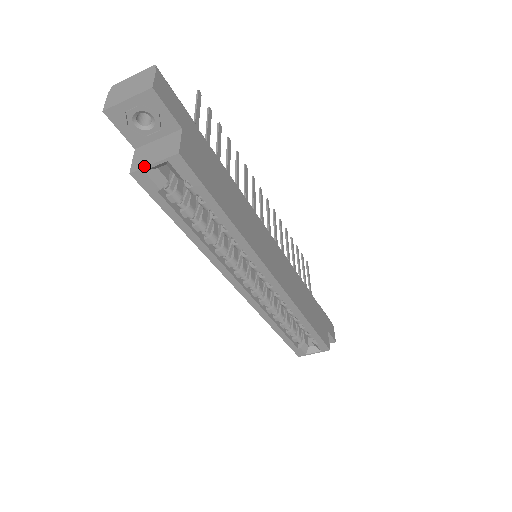
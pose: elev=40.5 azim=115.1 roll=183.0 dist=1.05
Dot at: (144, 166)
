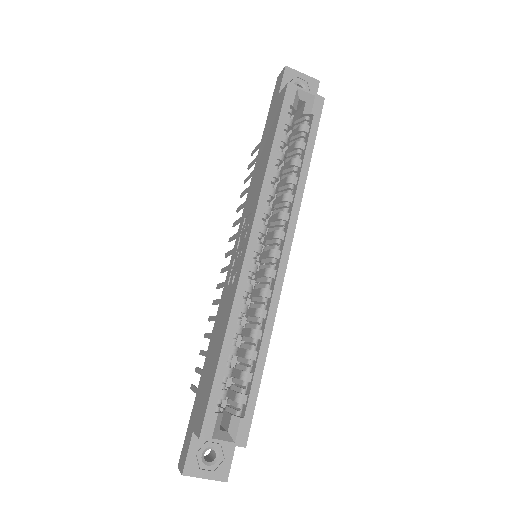
Dot at: (299, 87)
